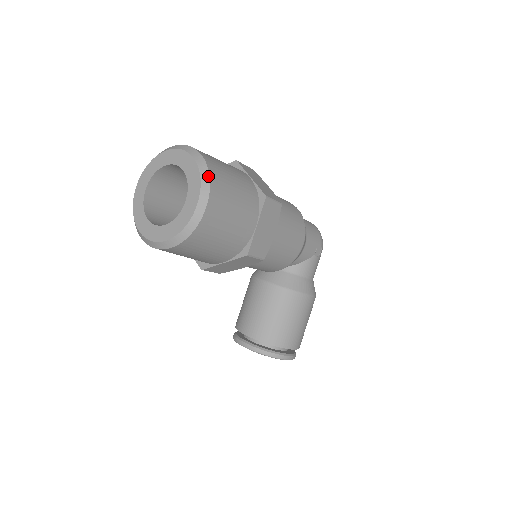
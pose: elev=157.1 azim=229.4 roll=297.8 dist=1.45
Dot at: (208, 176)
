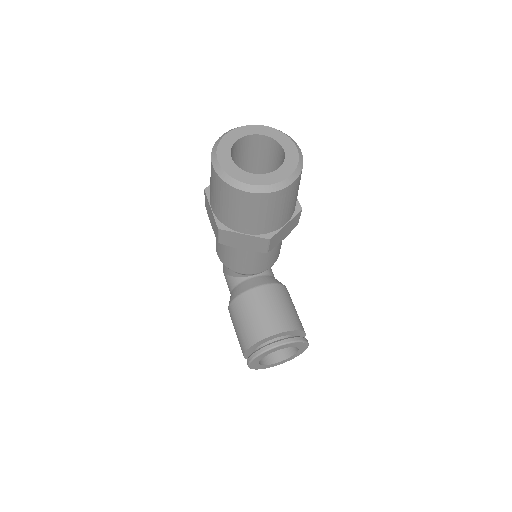
Dot at: occluded
